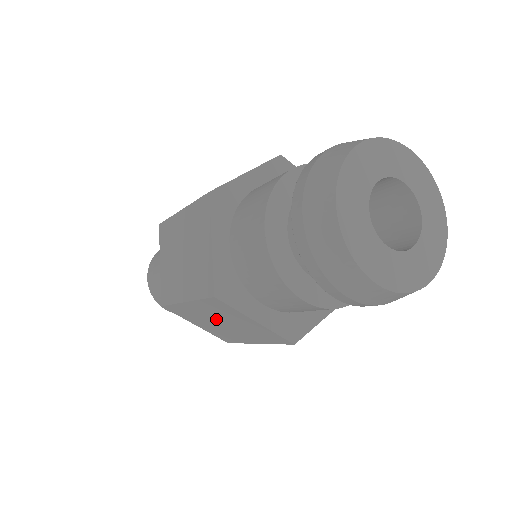
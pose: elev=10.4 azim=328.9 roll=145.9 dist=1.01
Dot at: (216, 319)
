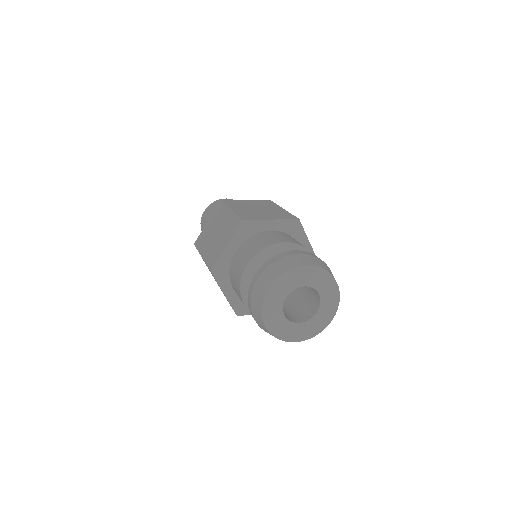
Dot at: occluded
